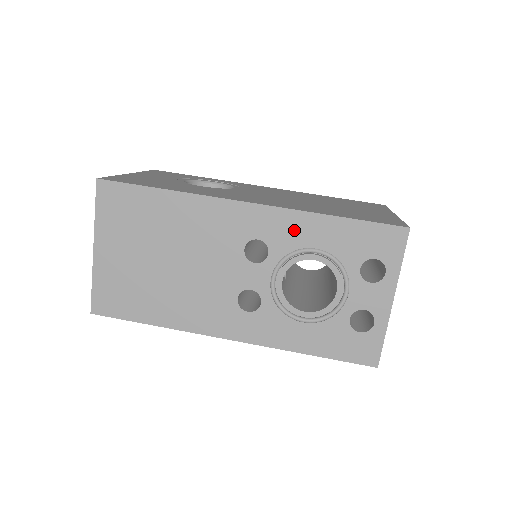
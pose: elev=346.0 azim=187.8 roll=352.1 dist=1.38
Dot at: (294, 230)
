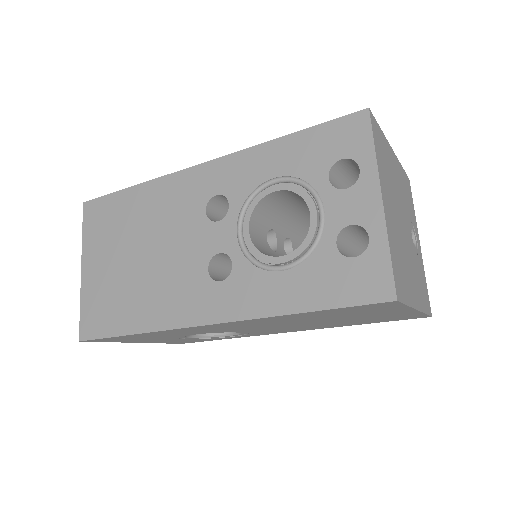
Dot at: (248, 169)
